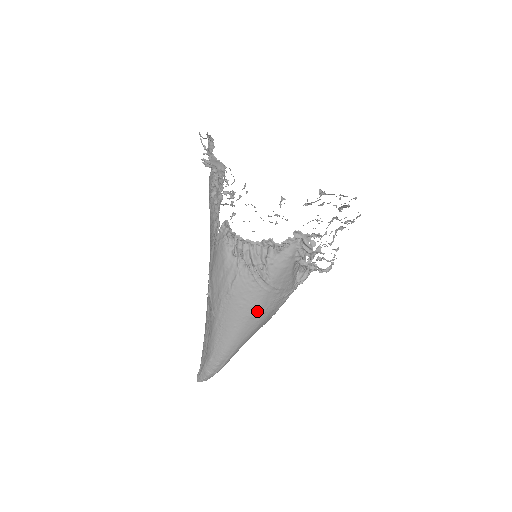
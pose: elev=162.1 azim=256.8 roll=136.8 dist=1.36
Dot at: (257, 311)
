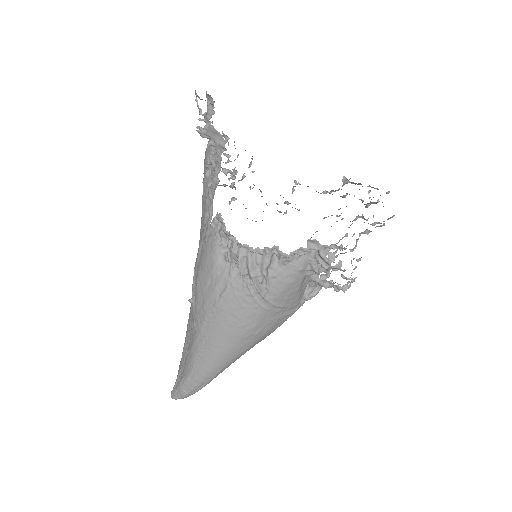
Dot at: (250, 331)
